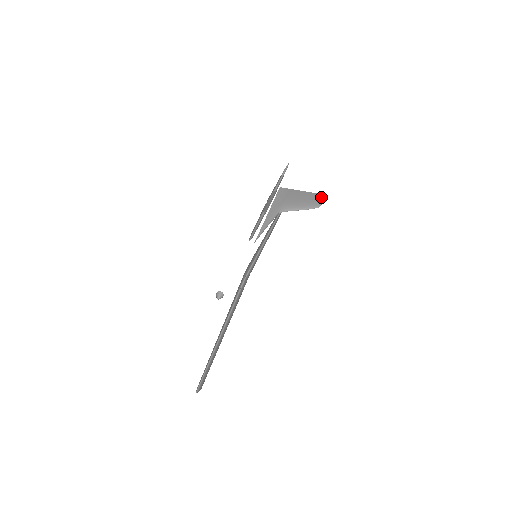
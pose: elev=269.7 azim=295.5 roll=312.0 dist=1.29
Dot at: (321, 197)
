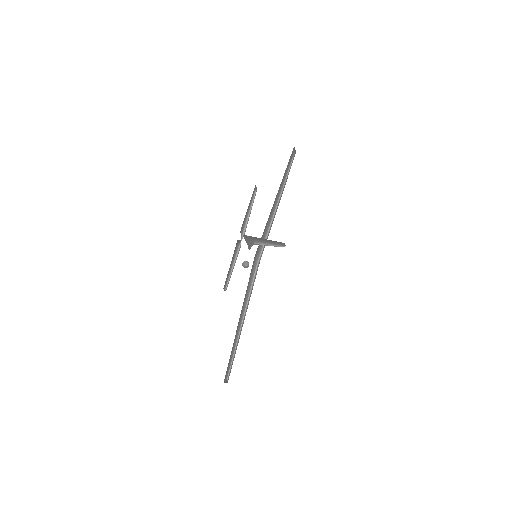
Dot at: (282, 243)
